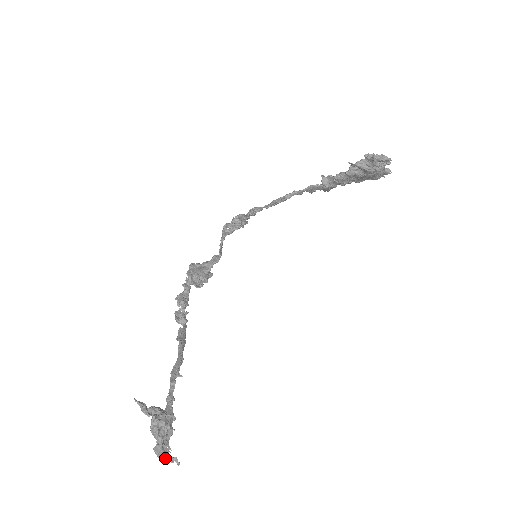
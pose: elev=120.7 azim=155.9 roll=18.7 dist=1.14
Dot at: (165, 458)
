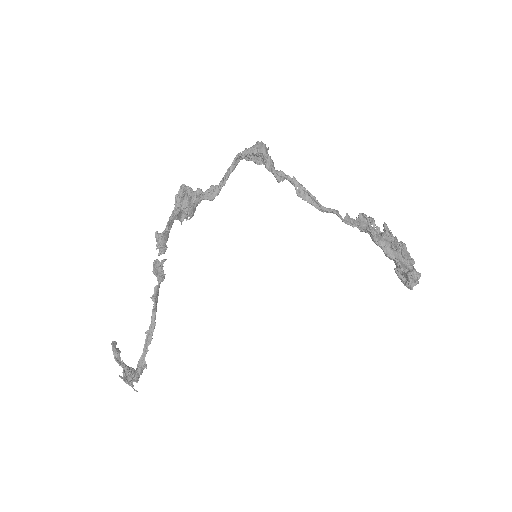
Dot at: (116, 344)
